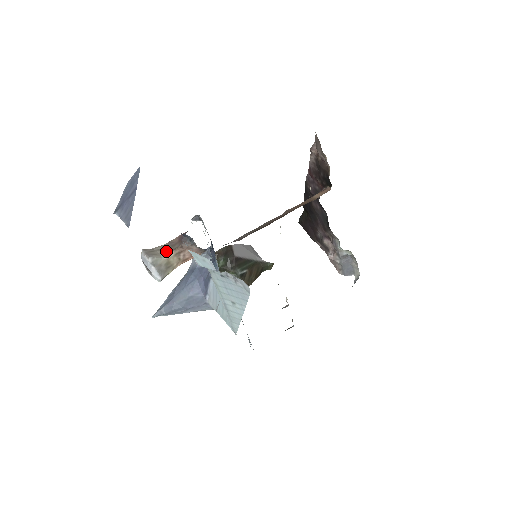
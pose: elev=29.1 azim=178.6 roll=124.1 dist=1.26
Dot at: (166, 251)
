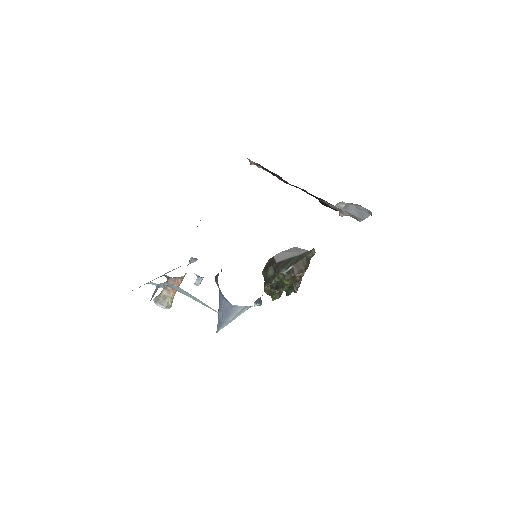
Dot at: (162, 290)
